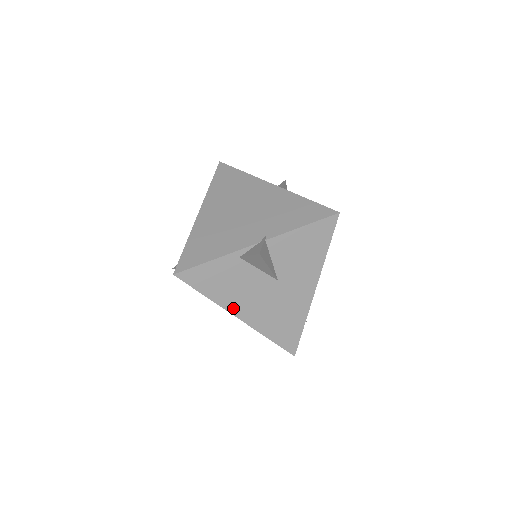
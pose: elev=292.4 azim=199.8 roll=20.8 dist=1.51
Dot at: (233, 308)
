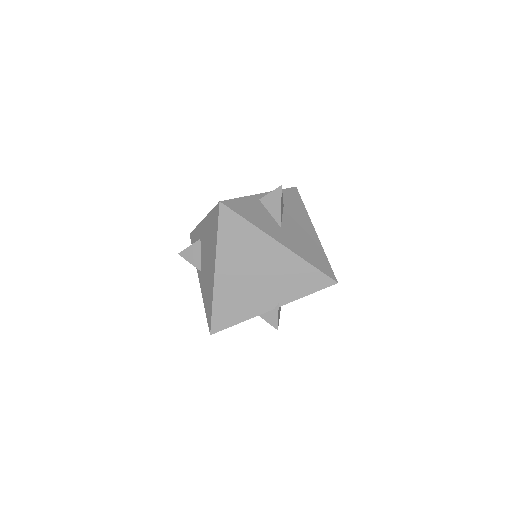
Dot at: occluded
